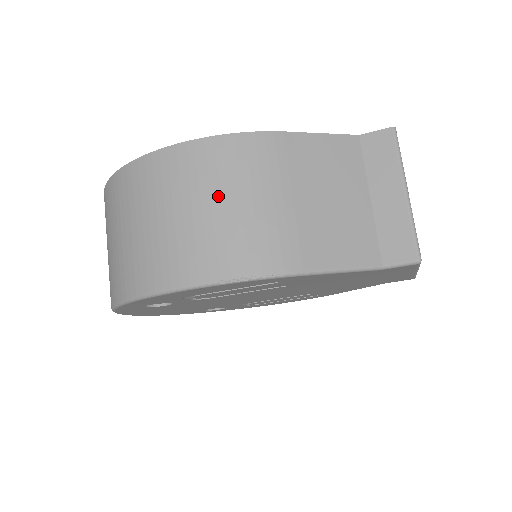
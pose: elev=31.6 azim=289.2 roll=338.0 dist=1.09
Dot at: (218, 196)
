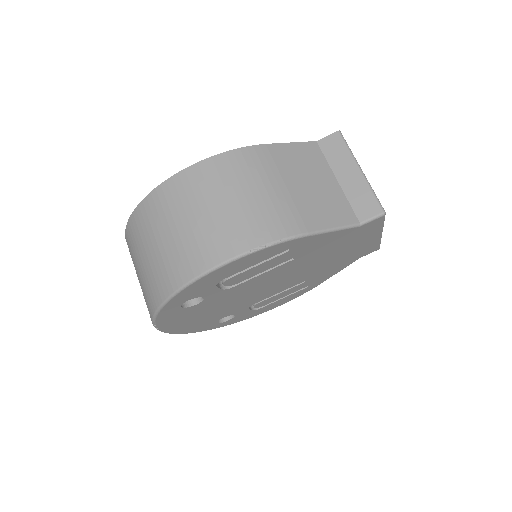
Dot at: (233, 193)
